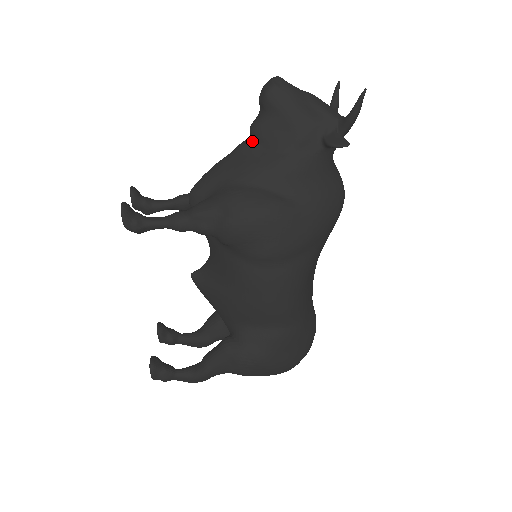
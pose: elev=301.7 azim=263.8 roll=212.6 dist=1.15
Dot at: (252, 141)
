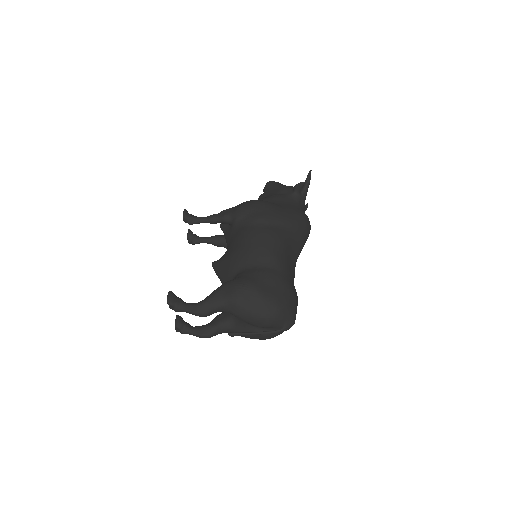
Dot at: occluded
